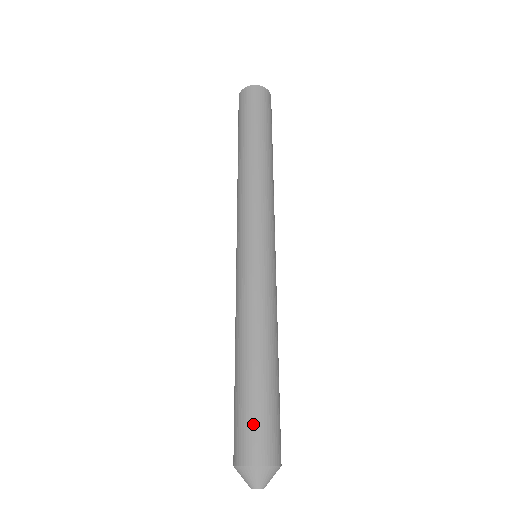
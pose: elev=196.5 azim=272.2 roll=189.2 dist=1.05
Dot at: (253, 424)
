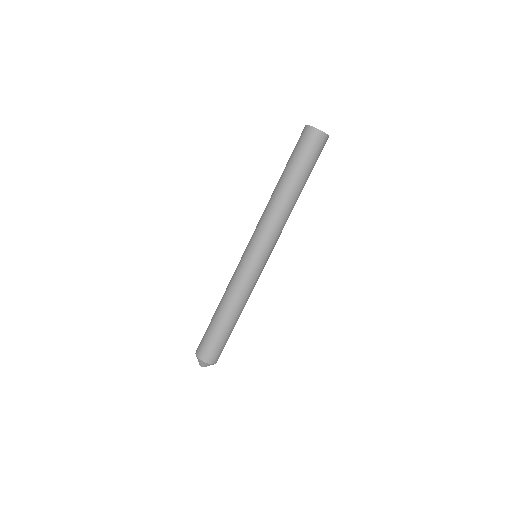
Dot at: (219, 348)
